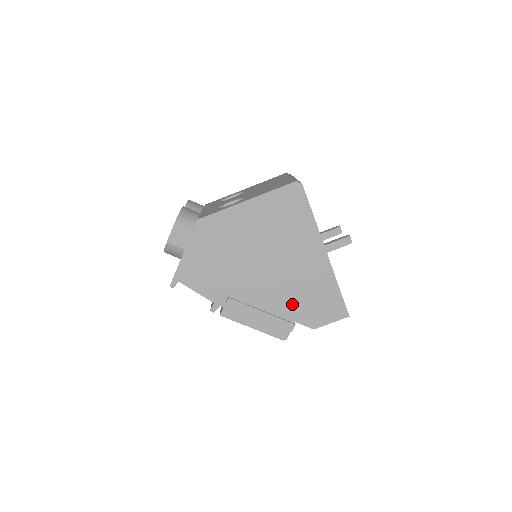
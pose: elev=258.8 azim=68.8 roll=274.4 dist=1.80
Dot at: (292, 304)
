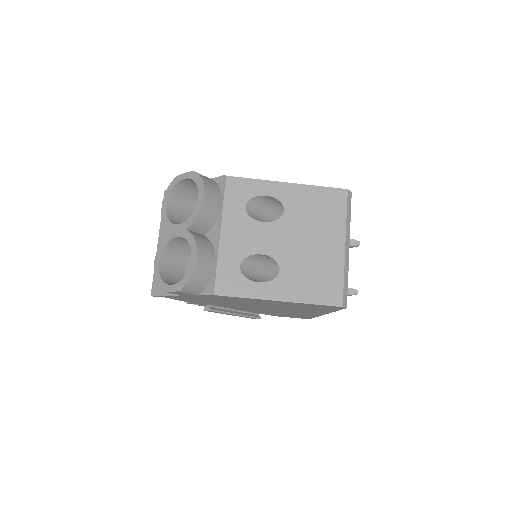
Dot at: occluded
